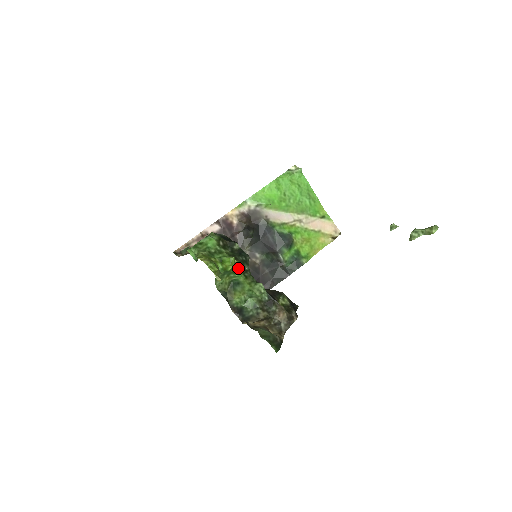
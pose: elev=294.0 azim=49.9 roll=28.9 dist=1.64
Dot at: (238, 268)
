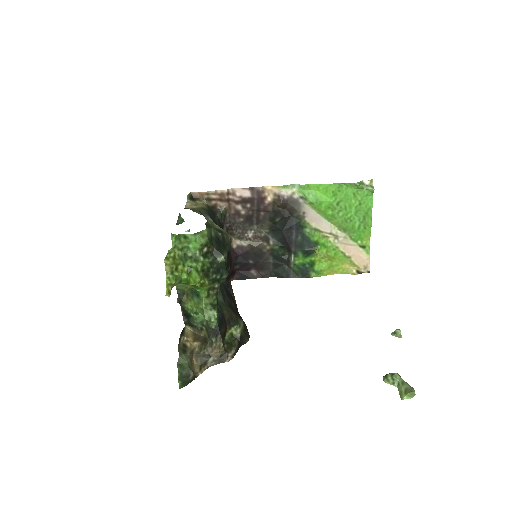
Dot at: (203, 286)
